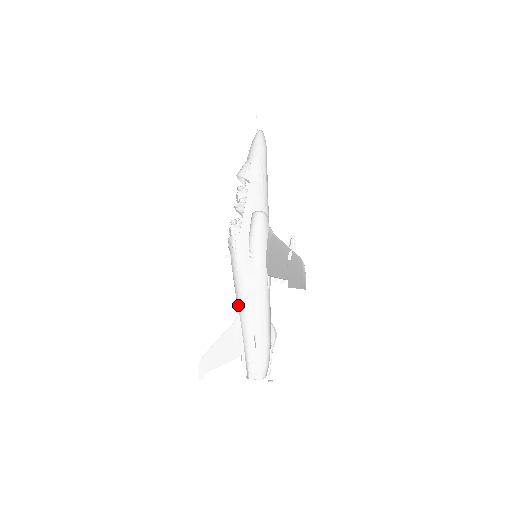
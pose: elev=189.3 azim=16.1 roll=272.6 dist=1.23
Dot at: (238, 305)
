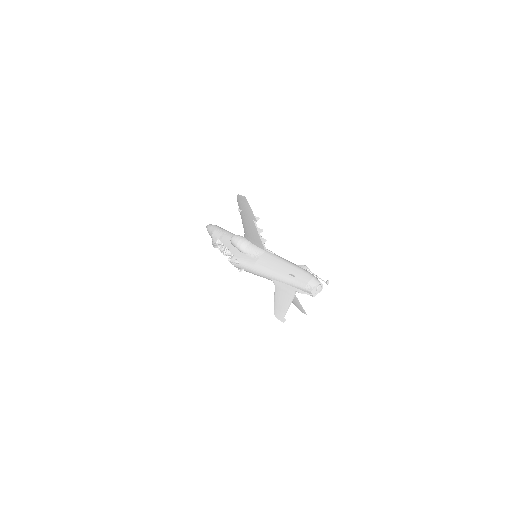
Dot at: (268, 277)
